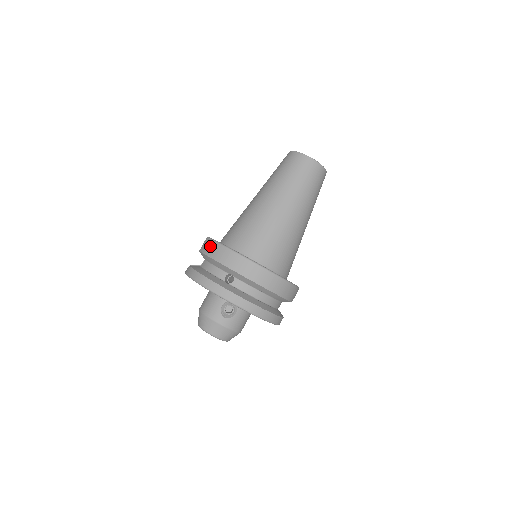
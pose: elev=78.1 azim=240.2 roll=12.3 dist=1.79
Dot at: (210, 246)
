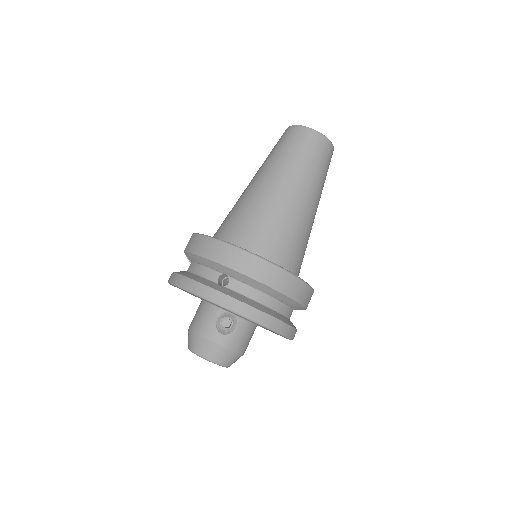
Dot at: (196, 242)
